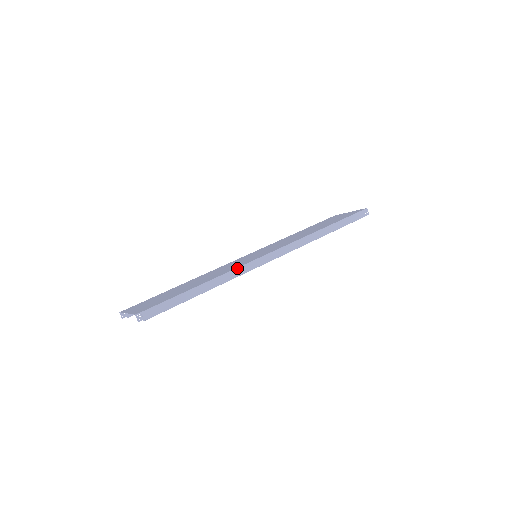
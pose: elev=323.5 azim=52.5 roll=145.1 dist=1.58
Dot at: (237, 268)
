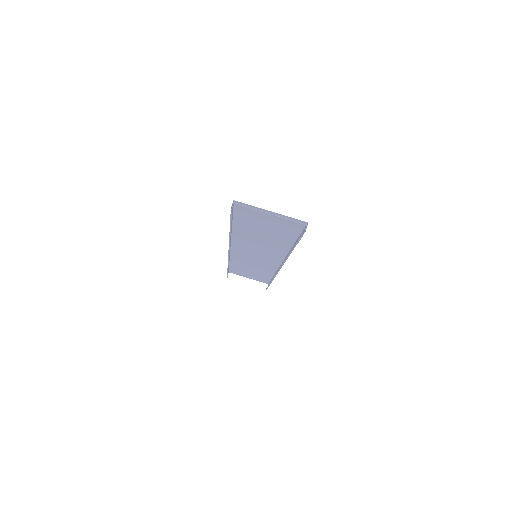
Dot at: (287, 254)
